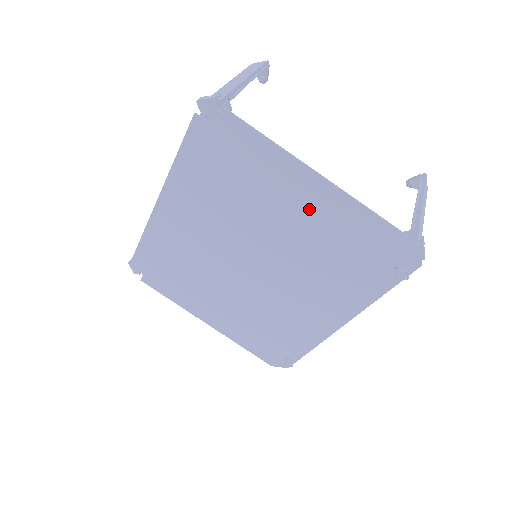
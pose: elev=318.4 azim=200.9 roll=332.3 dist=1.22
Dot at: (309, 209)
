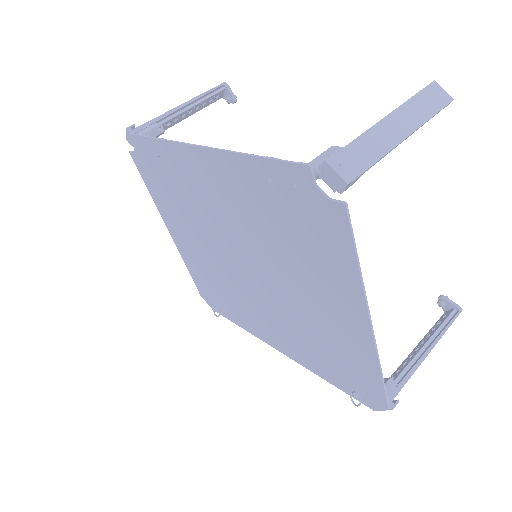
Dot at: (334, 314)
